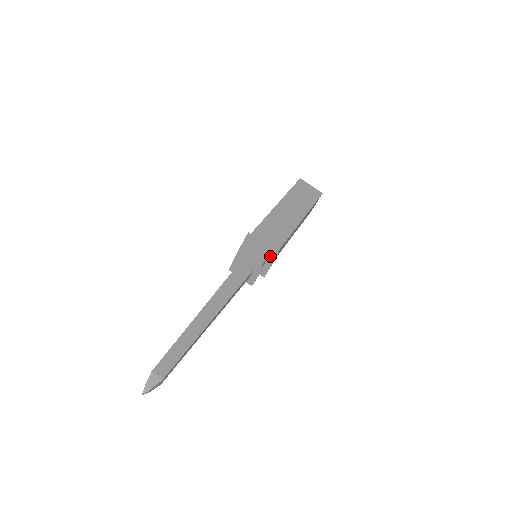
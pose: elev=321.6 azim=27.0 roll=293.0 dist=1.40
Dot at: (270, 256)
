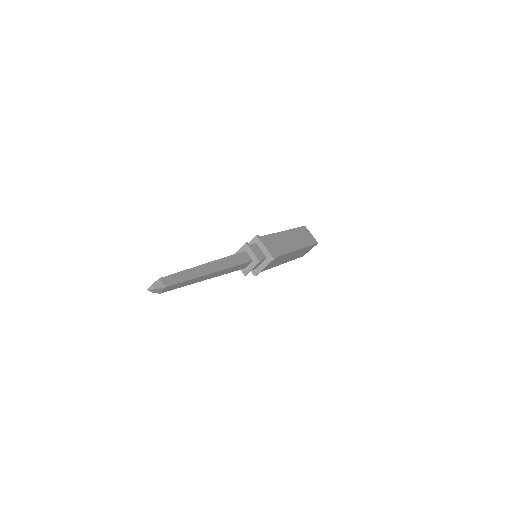
Dot at: (268, 258)
